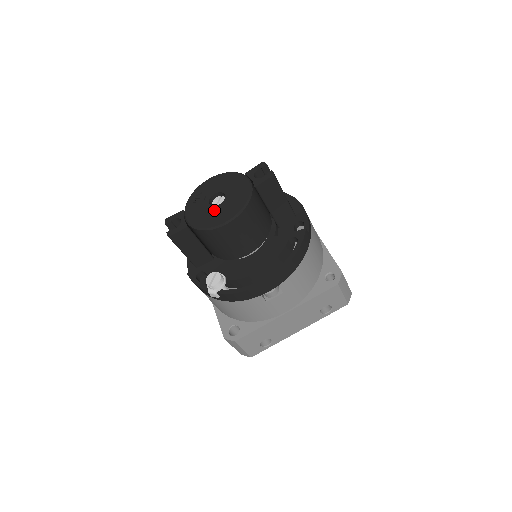
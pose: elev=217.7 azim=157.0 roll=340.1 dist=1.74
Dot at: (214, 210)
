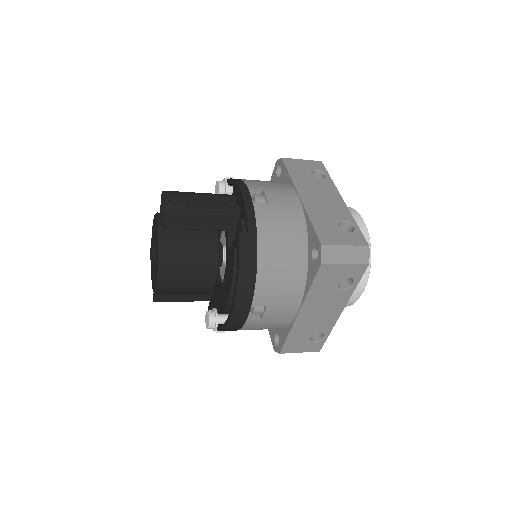
Dot at: (154, 269)
